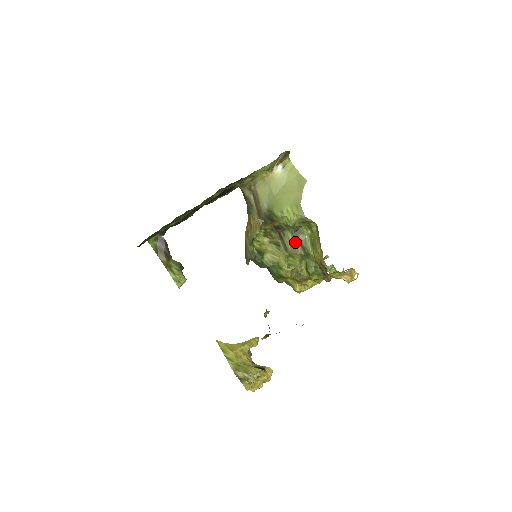
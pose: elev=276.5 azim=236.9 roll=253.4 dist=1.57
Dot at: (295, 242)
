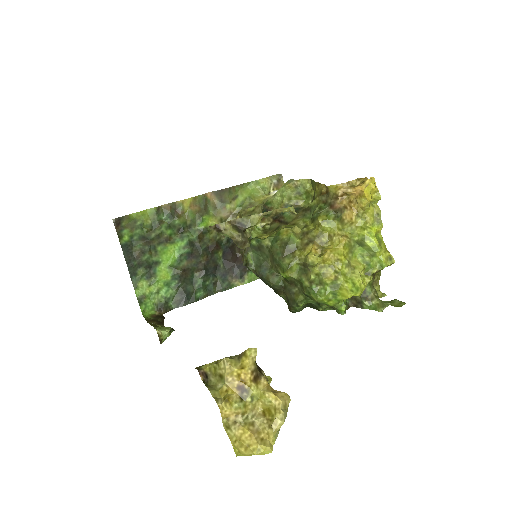
Dot at: (295, 214)
